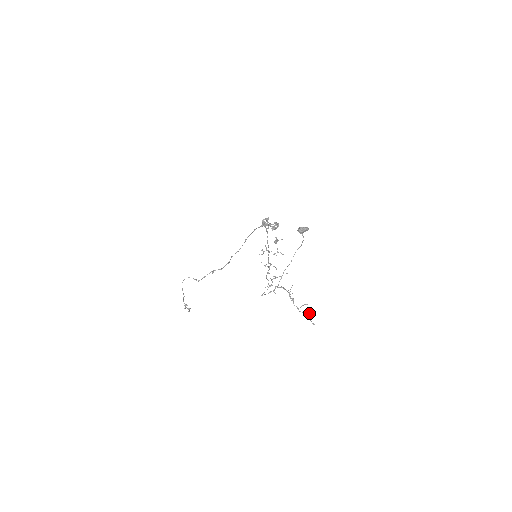
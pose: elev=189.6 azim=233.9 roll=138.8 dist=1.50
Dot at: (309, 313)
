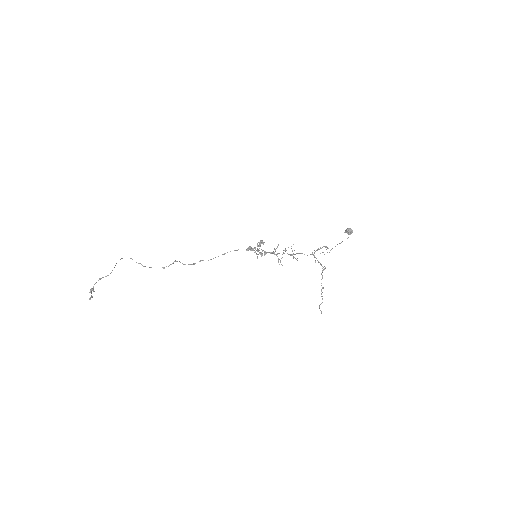
Dot at: (322, 299)
